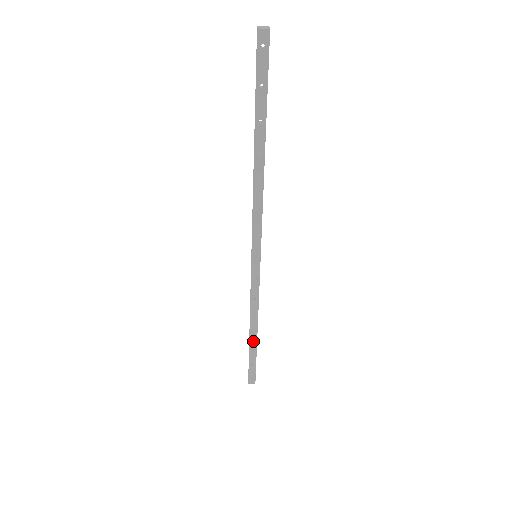
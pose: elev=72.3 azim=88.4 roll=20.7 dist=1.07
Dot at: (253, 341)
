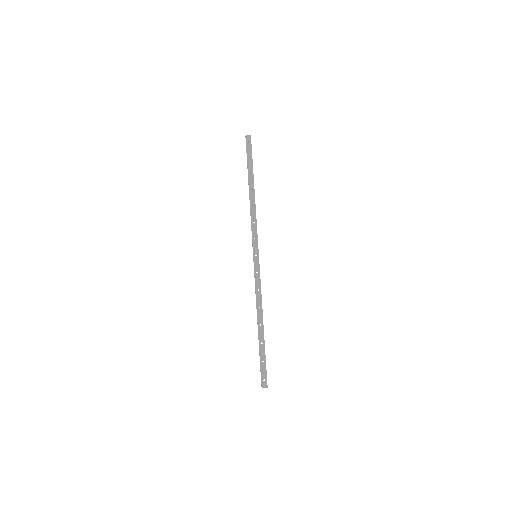
Dot at: (261, 333)
